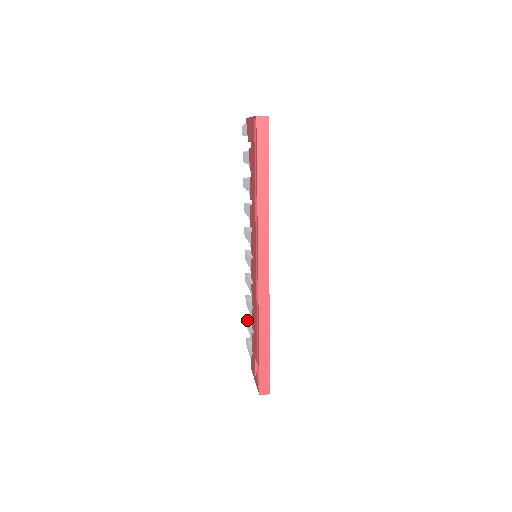
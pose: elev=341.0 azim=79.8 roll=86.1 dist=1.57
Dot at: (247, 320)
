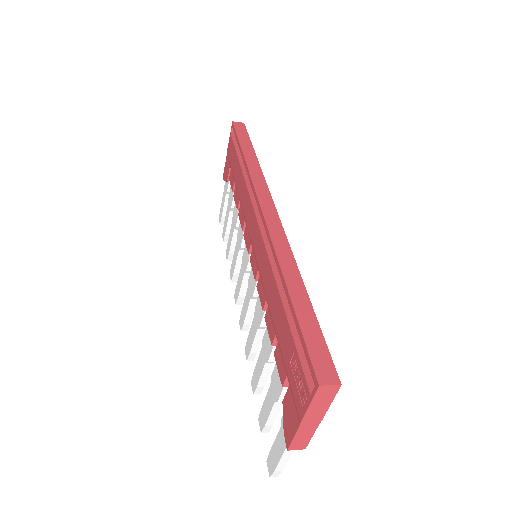
Dot at: occluded
